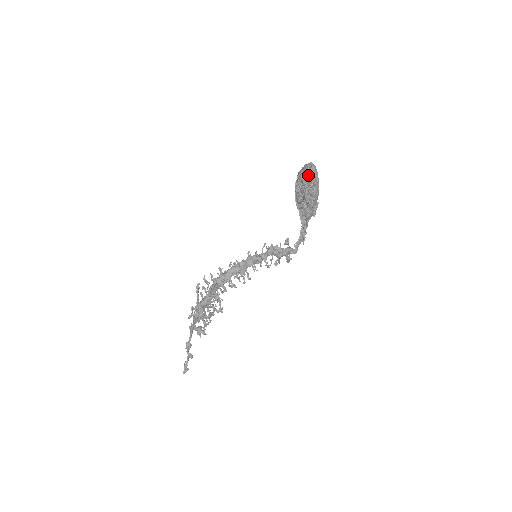
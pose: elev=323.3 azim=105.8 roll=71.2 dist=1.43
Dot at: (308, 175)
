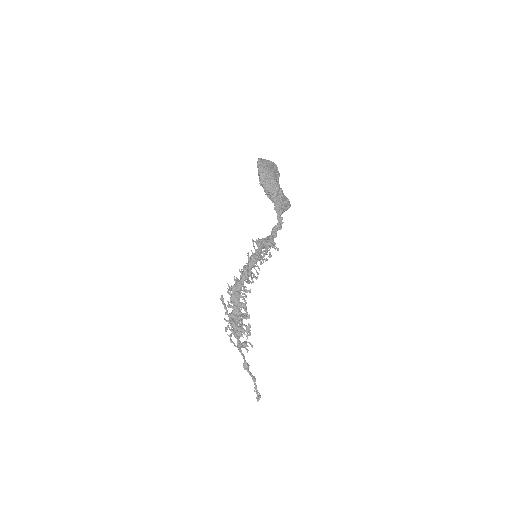
Dot at: occluded
